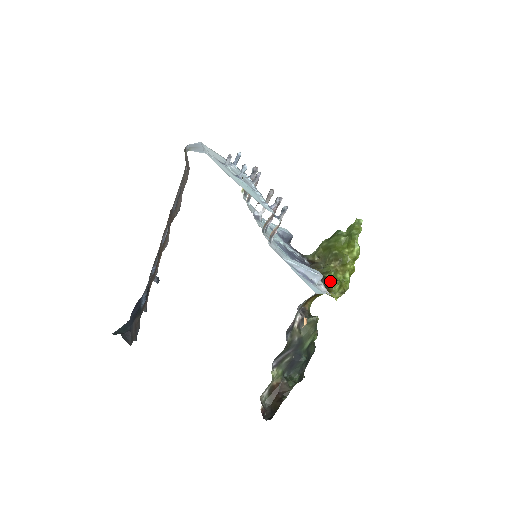
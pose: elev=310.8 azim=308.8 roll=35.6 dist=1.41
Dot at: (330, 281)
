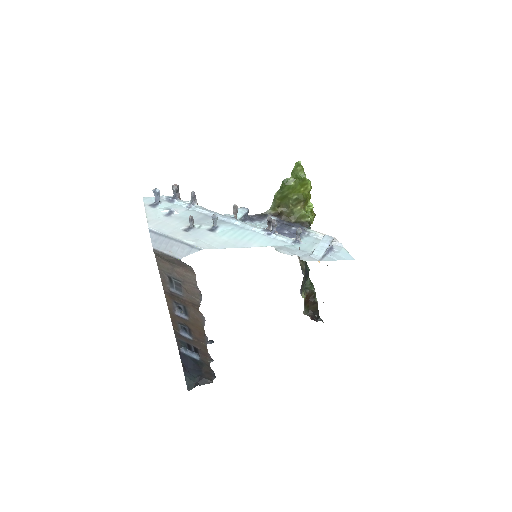
Dot at: (309, 220)
